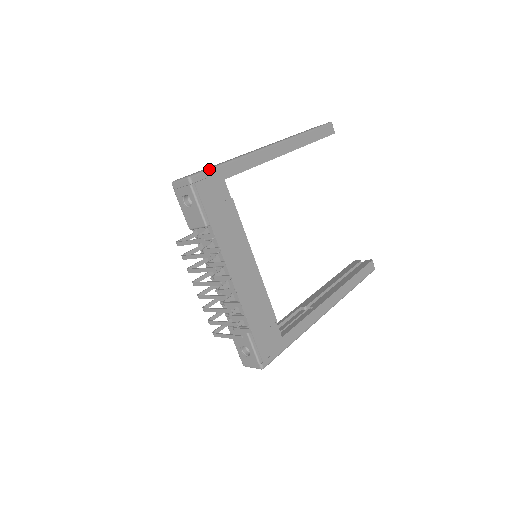
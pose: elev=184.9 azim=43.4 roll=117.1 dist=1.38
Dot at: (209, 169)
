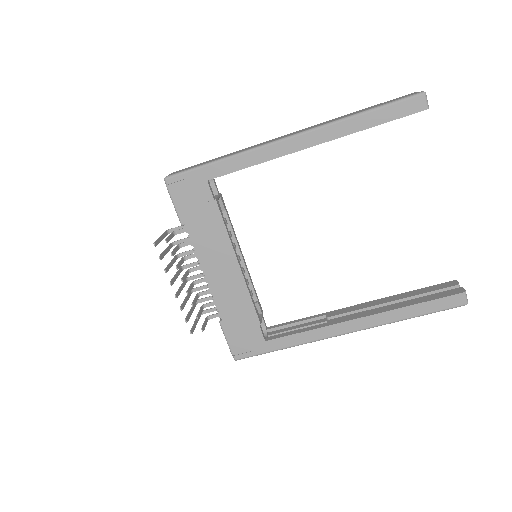
Dot at: (189, 170)
